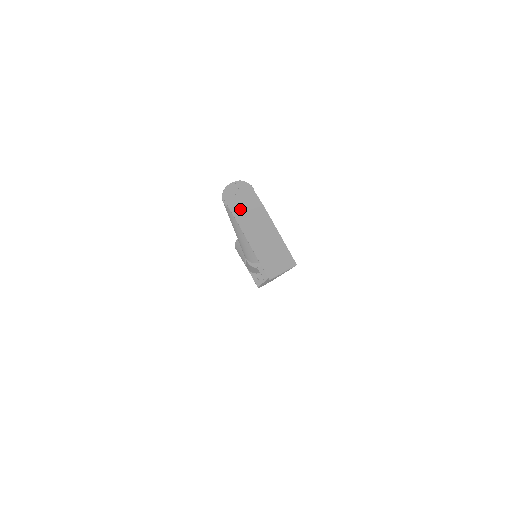
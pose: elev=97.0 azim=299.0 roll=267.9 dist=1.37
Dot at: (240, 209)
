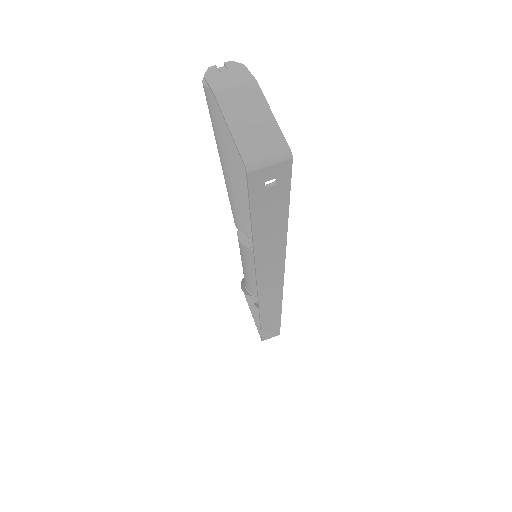
Dot at: (222, 83)
